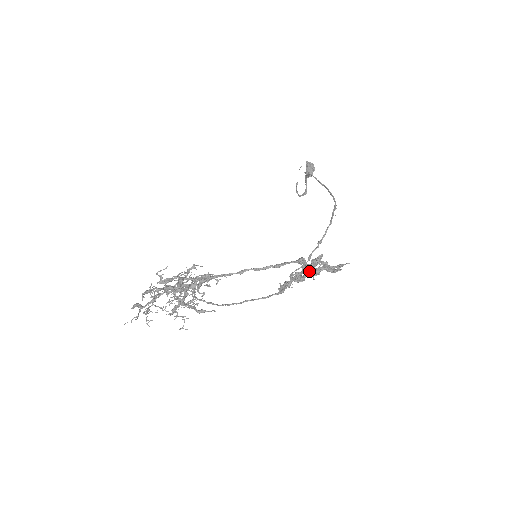
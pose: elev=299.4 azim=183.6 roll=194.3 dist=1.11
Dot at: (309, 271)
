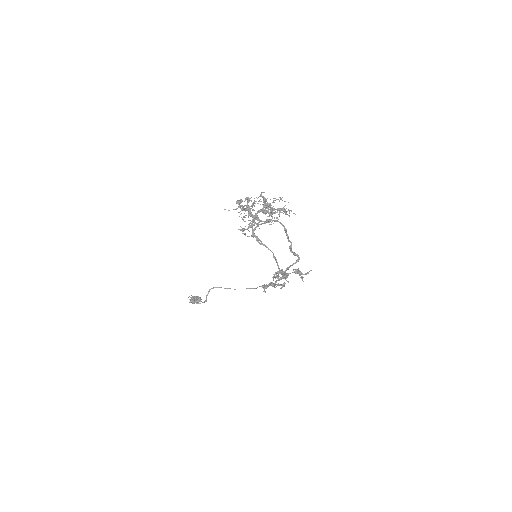
Dot at: (277, 284)
